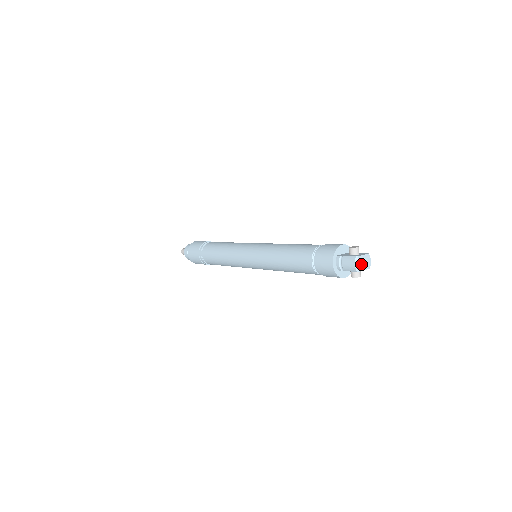
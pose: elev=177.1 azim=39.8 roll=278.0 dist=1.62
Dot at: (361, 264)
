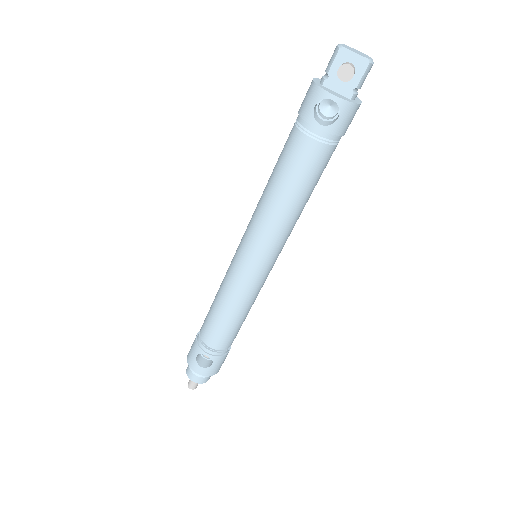
Dot at: (349, 49)
